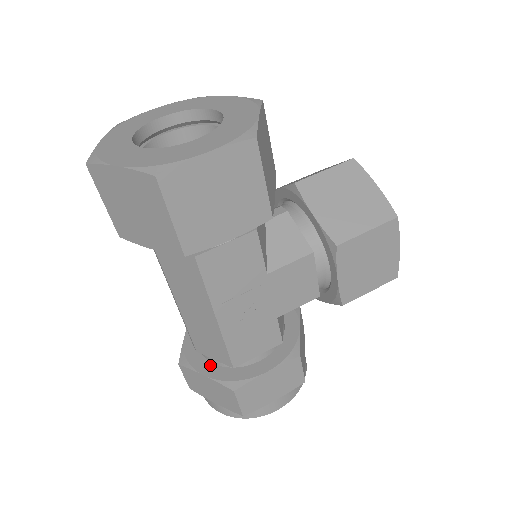
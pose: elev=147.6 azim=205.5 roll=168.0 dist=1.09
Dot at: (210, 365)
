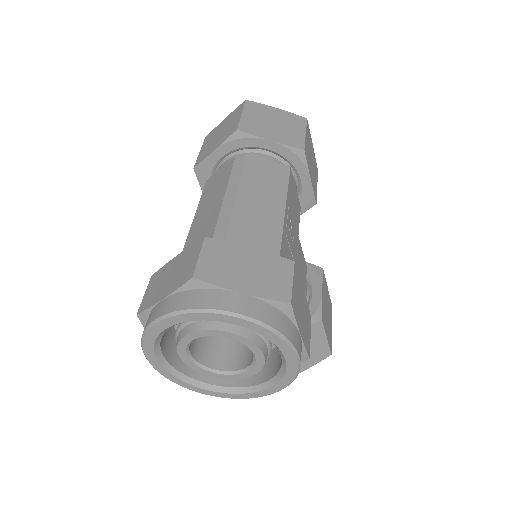
Dot at: occluded
